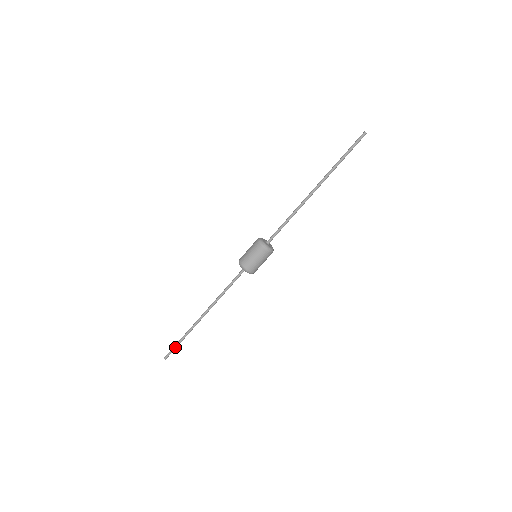
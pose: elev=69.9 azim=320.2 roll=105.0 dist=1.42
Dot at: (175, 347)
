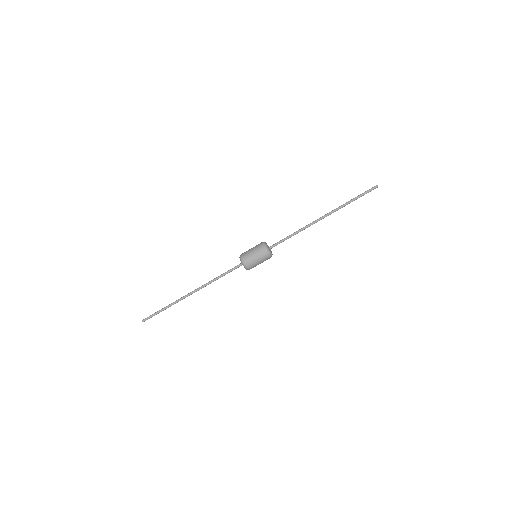
Dot at: (156, 313)
